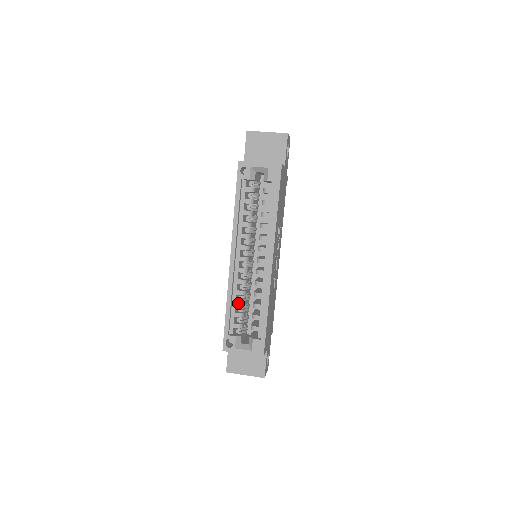
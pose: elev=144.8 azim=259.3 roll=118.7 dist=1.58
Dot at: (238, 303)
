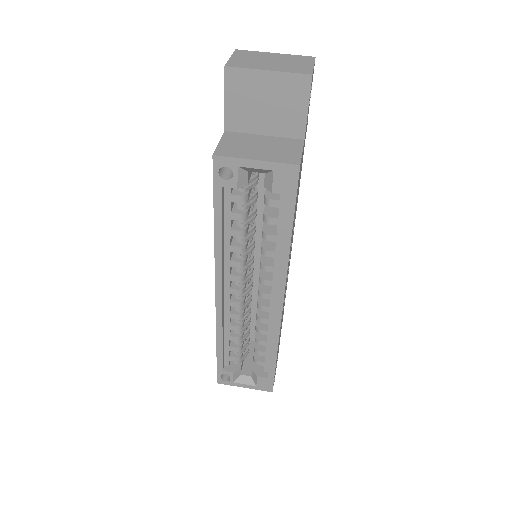
Dot at: (233, 338)
